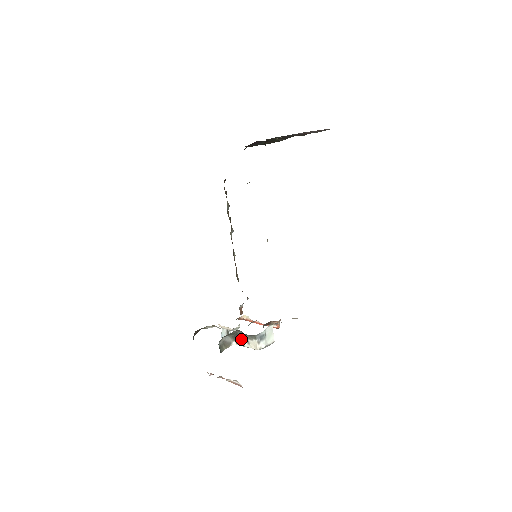
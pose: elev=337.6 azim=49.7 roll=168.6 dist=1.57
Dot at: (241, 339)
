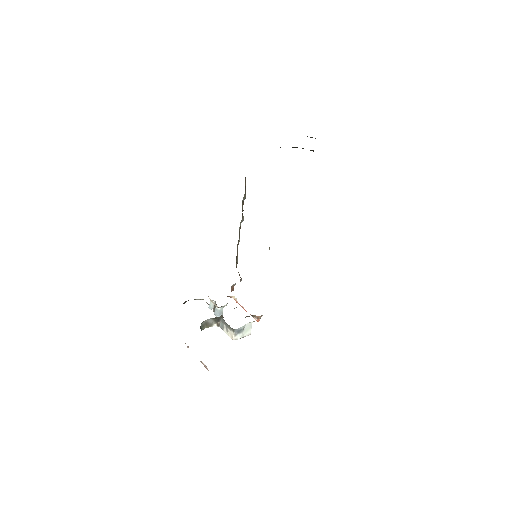
Dot at: (222, 324)
